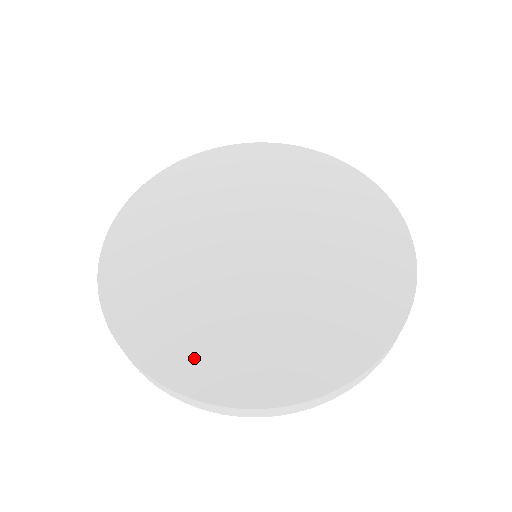
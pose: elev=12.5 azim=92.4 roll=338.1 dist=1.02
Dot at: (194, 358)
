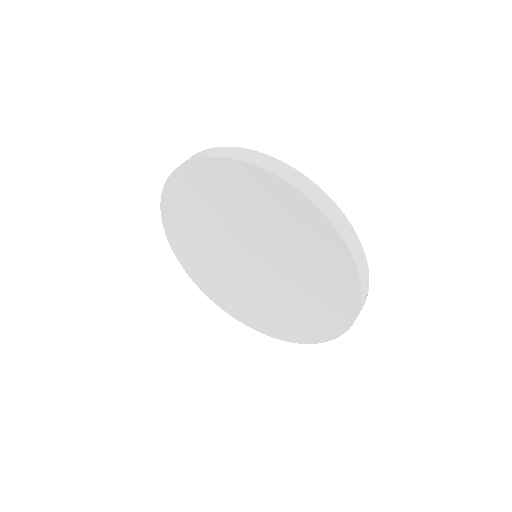
Dot at: (236, 308)
